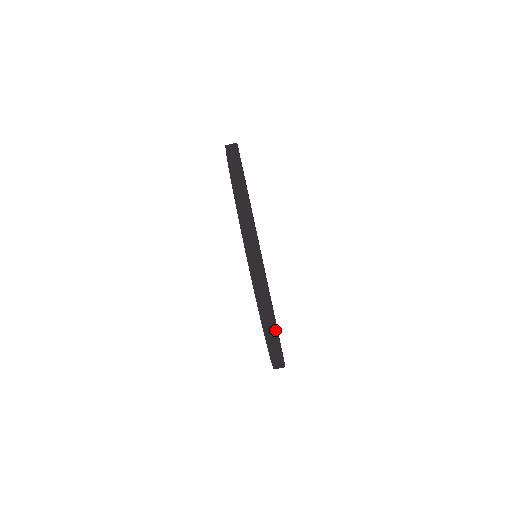
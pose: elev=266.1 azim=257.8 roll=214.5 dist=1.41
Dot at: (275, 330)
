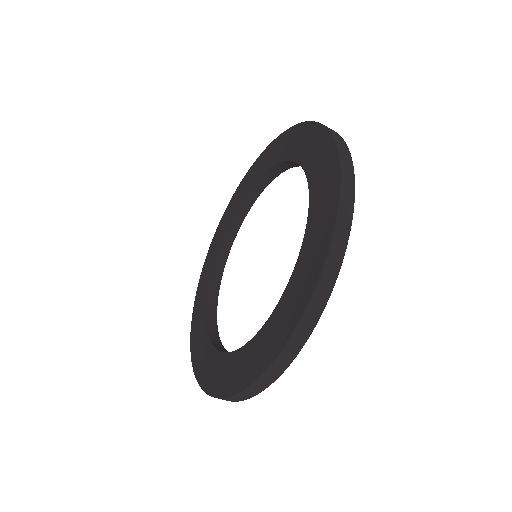
Dot at: occluded
